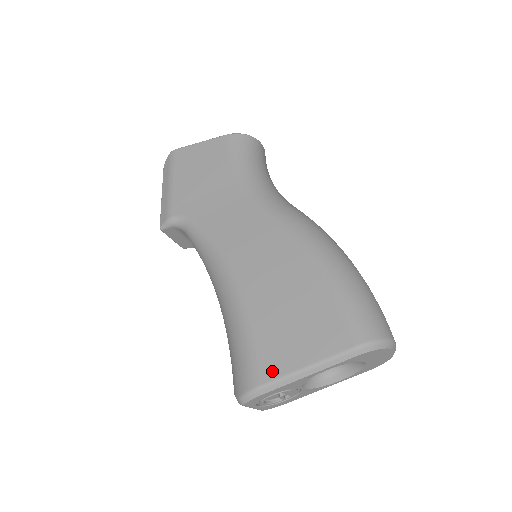
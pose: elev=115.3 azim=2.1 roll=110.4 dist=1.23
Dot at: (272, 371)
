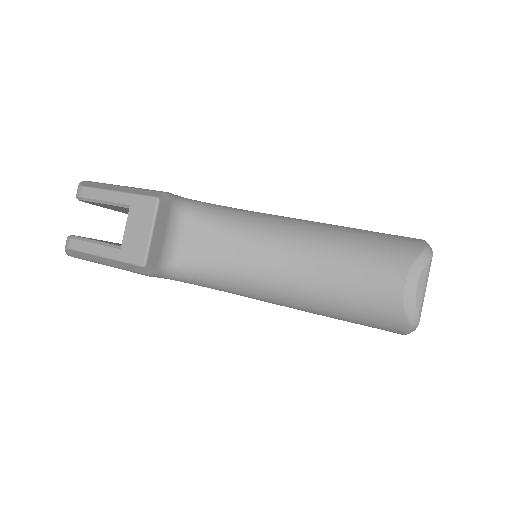
Dot at: occluded
